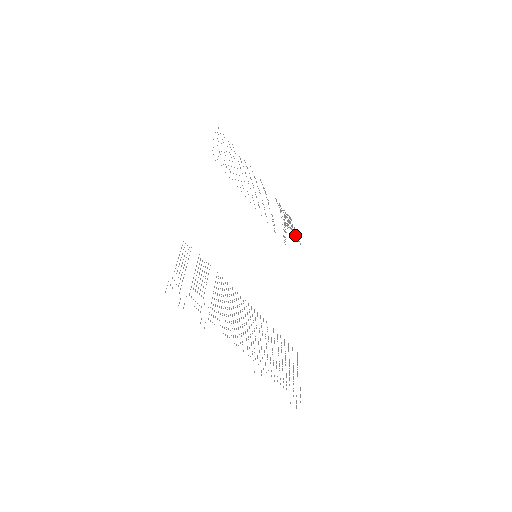
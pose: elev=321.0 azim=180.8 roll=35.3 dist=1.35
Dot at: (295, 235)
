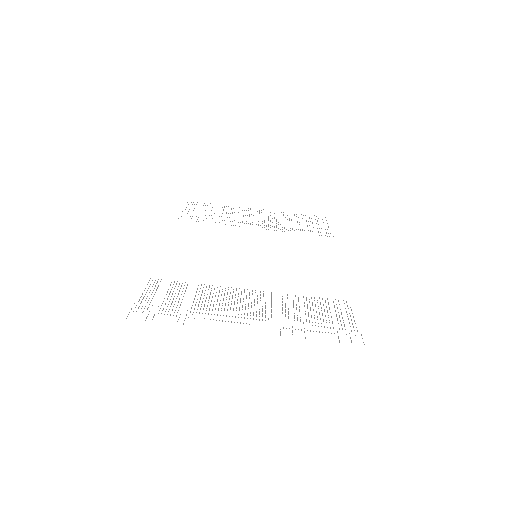
Dot at: occluded
